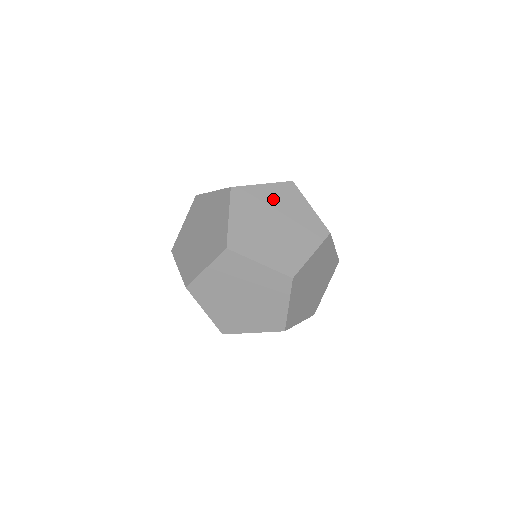
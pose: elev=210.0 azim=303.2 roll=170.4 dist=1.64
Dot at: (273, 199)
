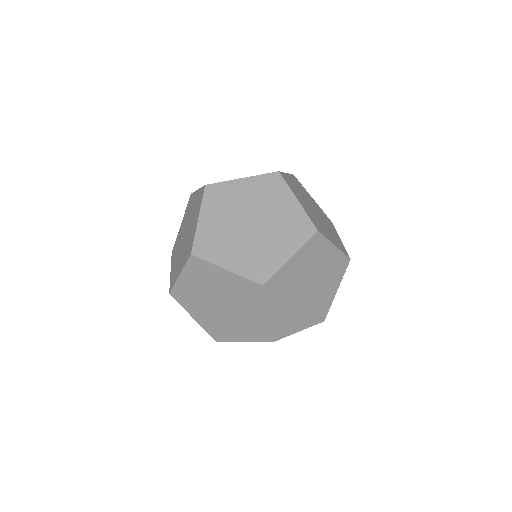
Dot at: (252, 195)
